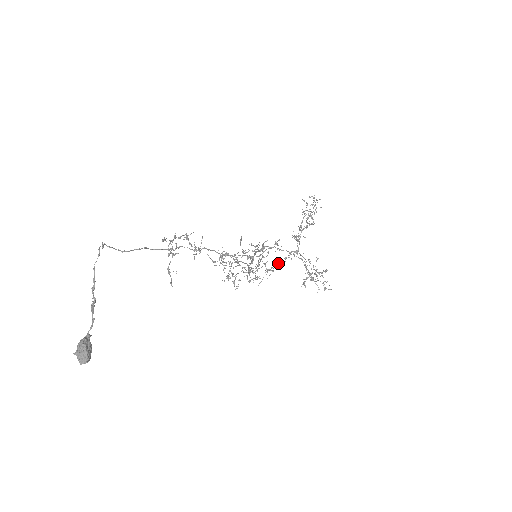
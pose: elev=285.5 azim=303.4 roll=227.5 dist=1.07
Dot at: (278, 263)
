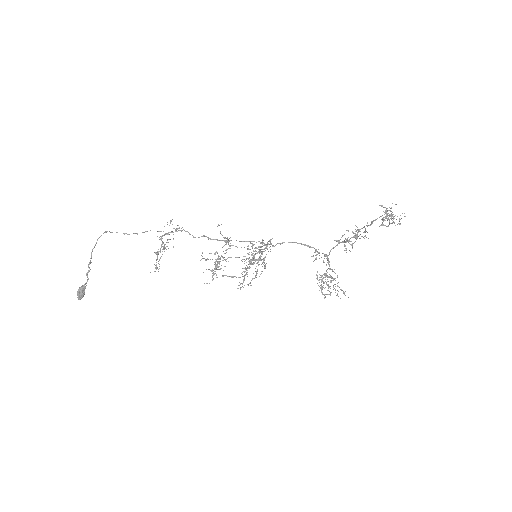
Dot at: (250, 285)
